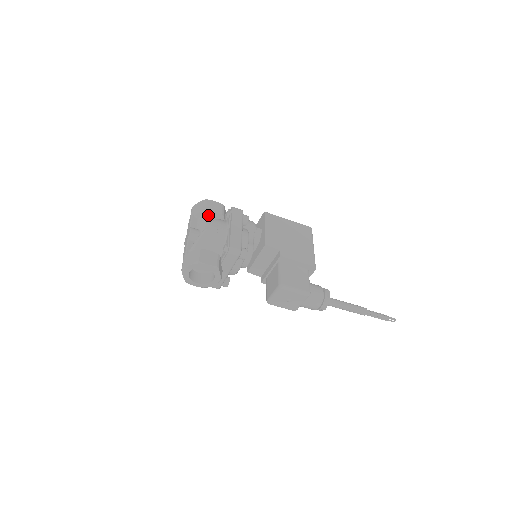
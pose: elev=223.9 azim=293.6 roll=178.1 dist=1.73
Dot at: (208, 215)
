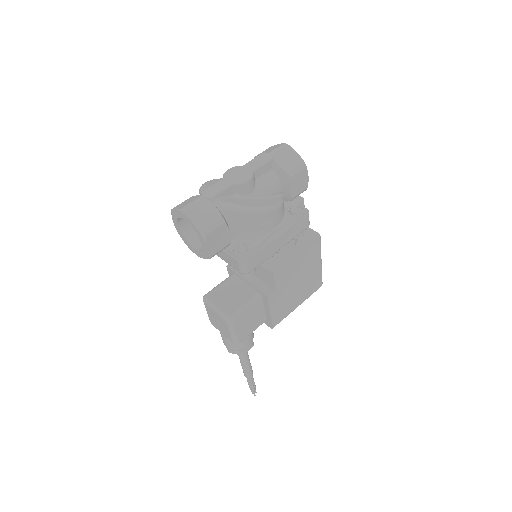
Dot at: (283, 183)
